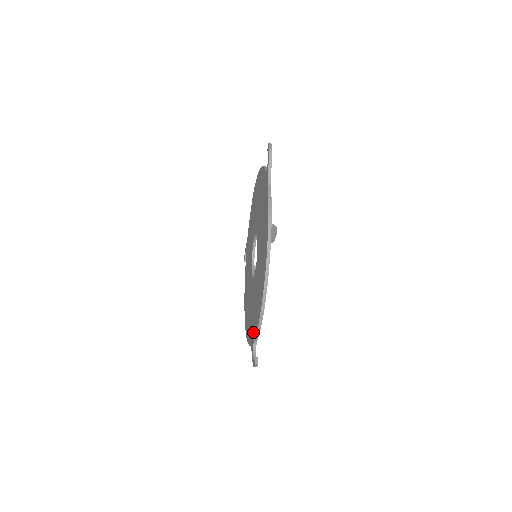
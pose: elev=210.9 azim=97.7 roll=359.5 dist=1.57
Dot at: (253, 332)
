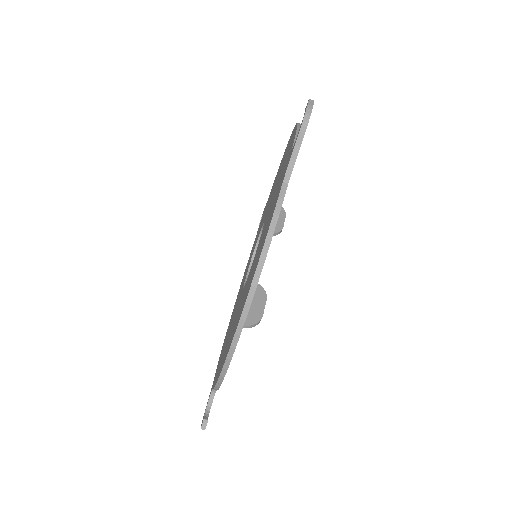
Dot at: (285, 166)
